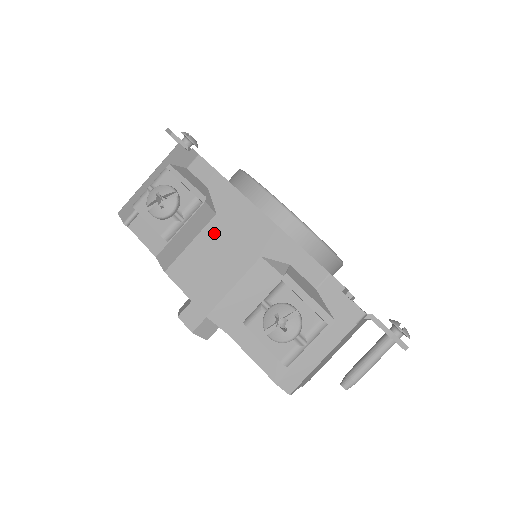
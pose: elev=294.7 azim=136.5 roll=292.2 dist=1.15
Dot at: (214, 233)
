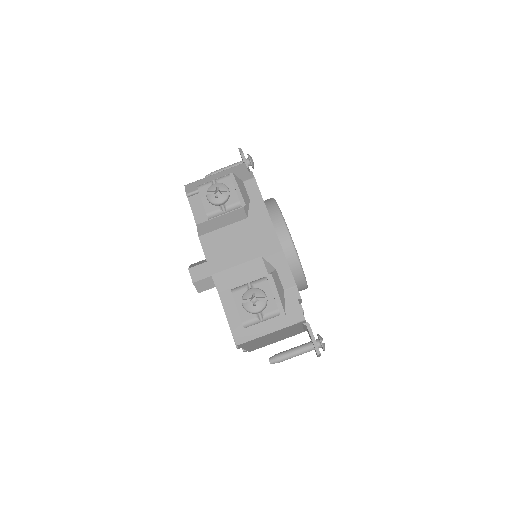
Dot at: (240, 228)
